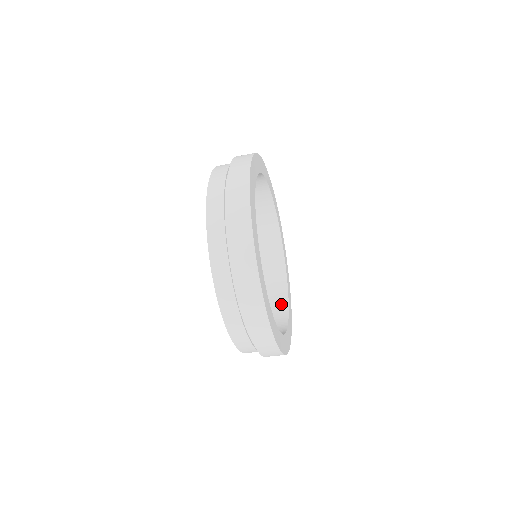
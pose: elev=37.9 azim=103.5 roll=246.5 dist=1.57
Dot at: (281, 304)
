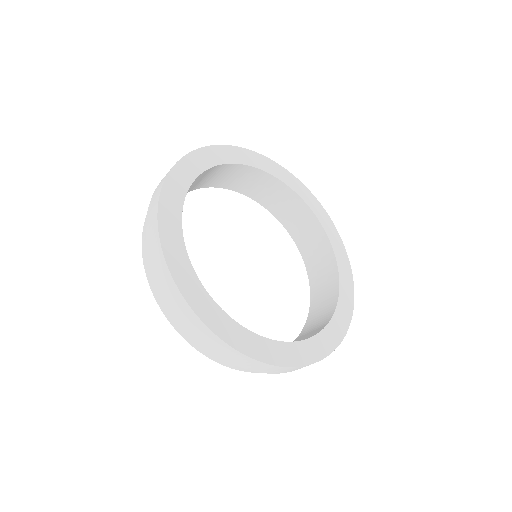
Dot at: (325, 319)
